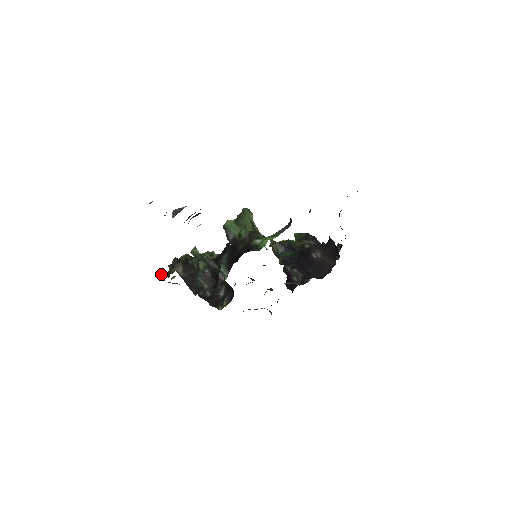
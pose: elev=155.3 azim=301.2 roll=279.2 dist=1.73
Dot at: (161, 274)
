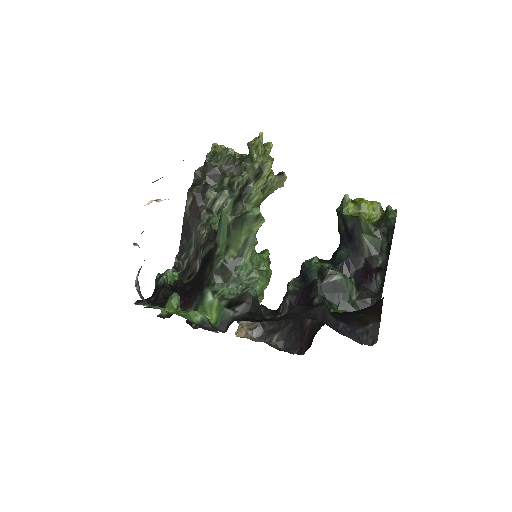
Dot at: (211, 148)
